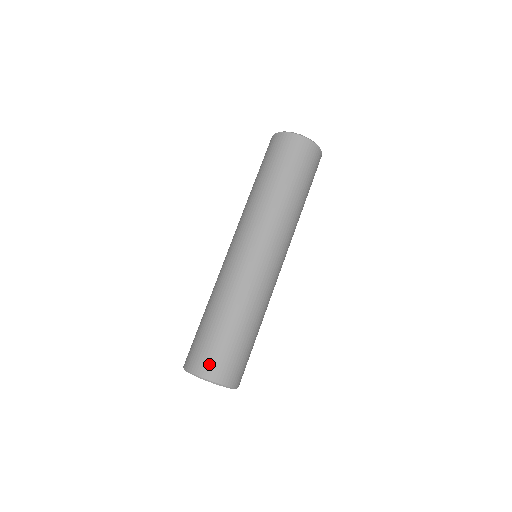
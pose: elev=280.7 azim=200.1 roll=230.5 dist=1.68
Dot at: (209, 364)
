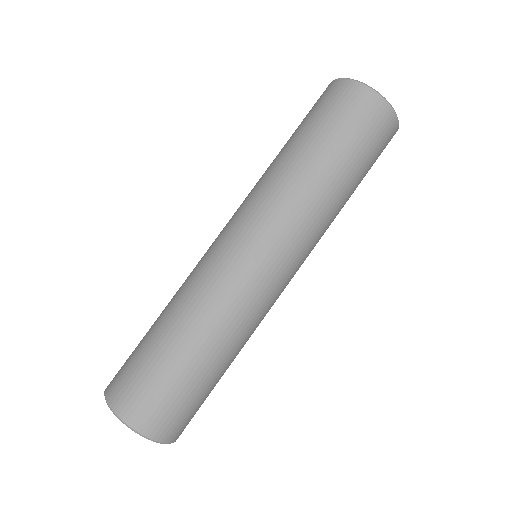
Dot at: (142, 406)
